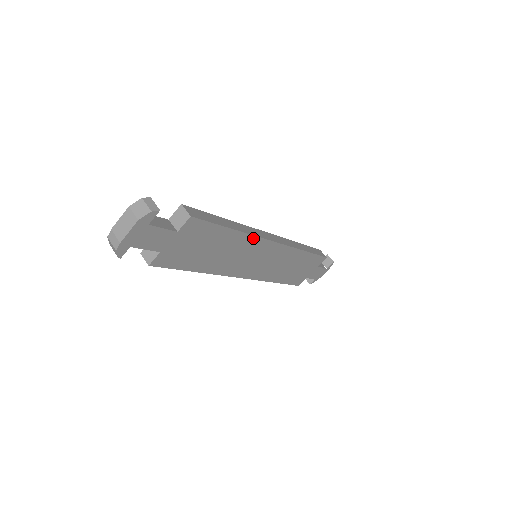
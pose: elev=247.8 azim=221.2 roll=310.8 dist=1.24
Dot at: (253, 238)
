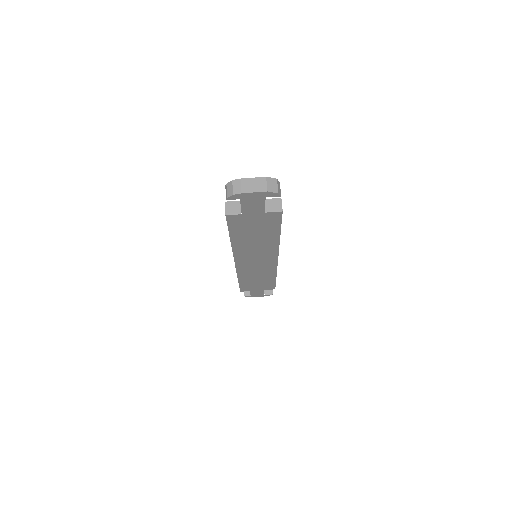
Dot at: (276, 247)
